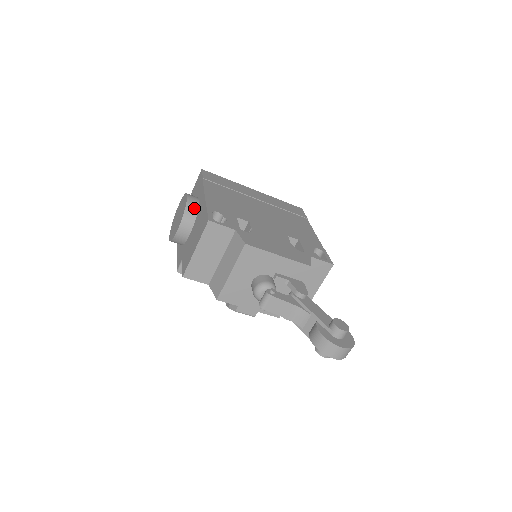
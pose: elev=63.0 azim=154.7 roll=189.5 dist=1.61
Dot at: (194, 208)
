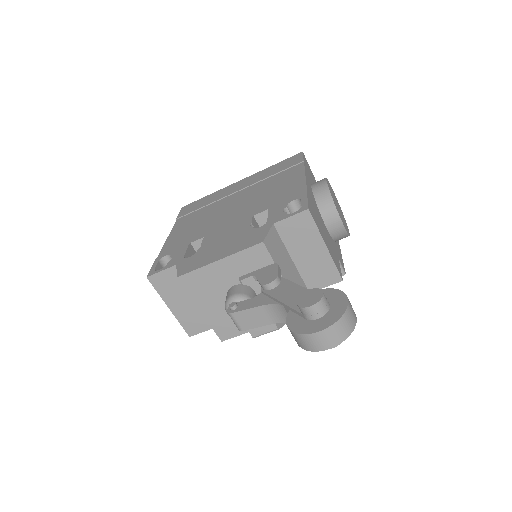
Dot at: occluded
